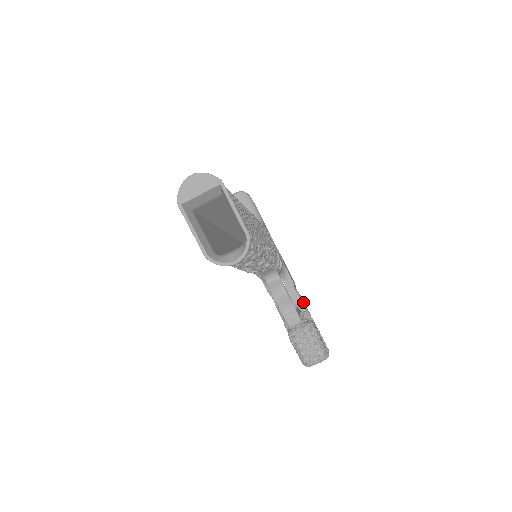
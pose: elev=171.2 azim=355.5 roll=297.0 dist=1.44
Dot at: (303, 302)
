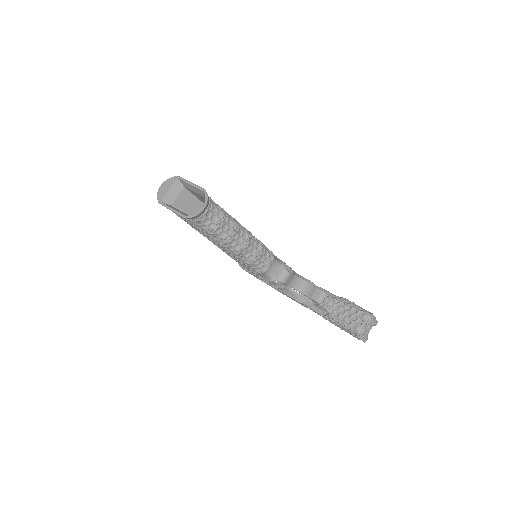
Dot at: (328, 292)
